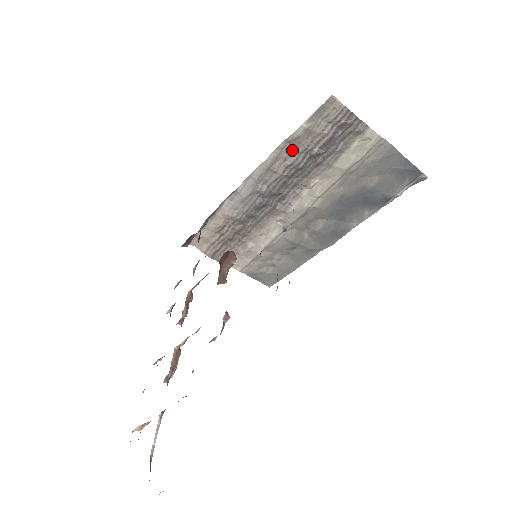
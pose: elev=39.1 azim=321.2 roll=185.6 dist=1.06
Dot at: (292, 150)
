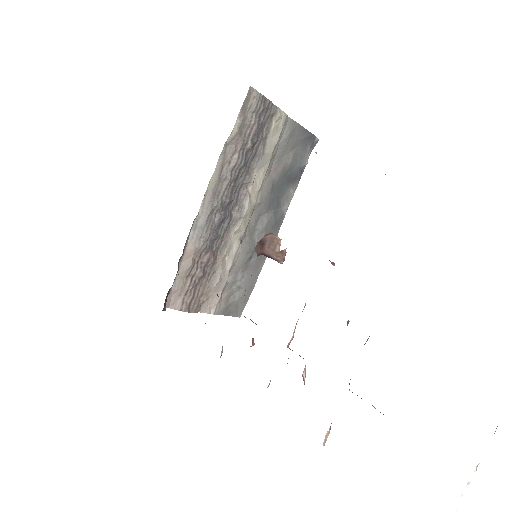
Dot at: (233, 150)
